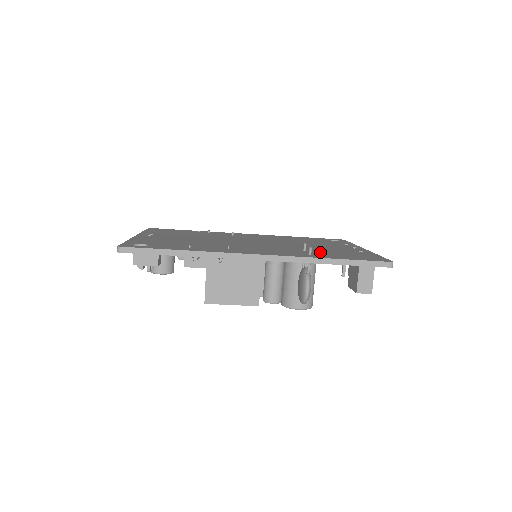
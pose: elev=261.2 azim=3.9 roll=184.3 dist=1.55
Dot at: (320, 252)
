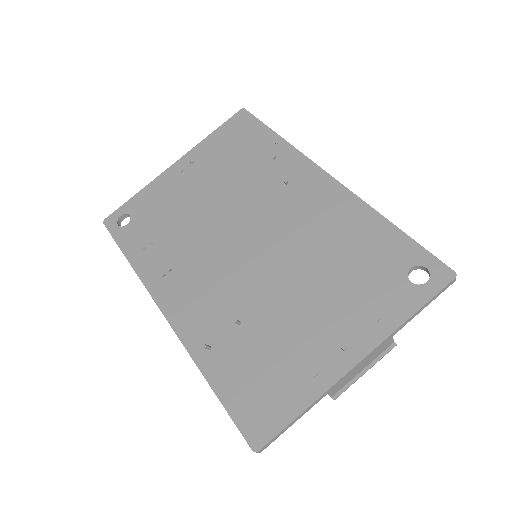
Dot at: (244, 343)
